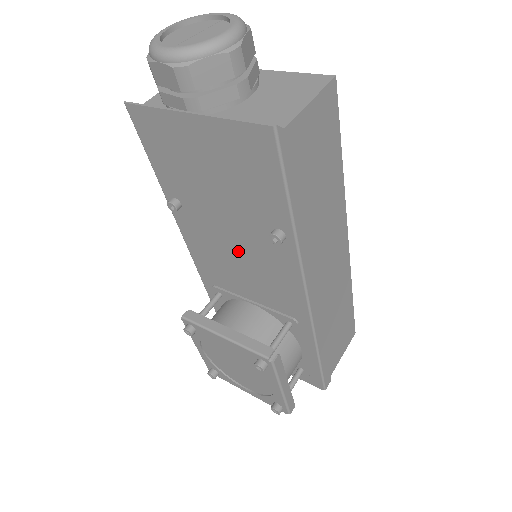
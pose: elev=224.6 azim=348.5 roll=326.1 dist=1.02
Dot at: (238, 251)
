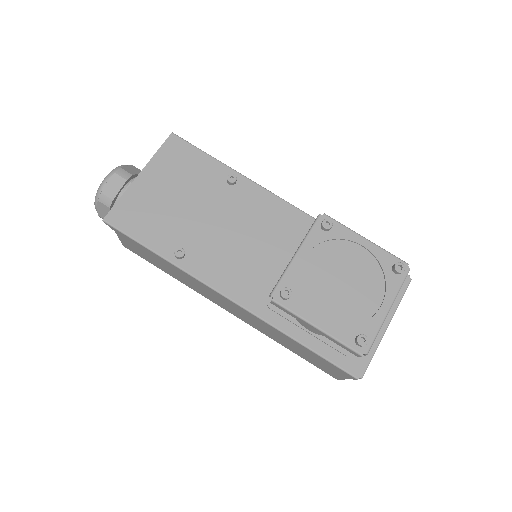
Dot at: (237, 232)
